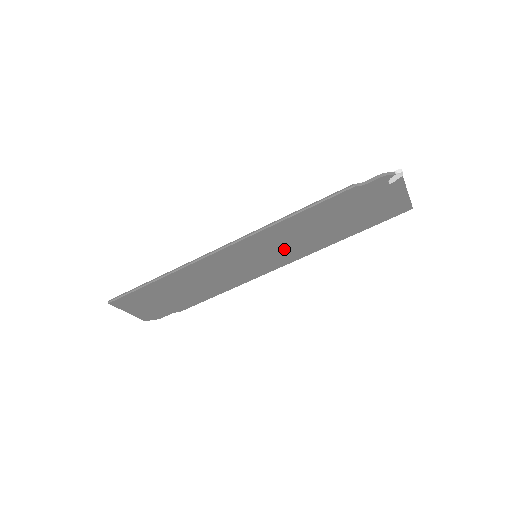
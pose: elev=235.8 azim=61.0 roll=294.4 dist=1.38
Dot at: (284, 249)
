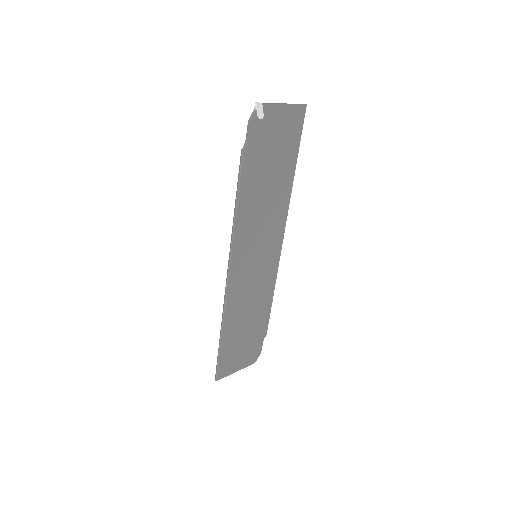
Dot at: (266, 231)
